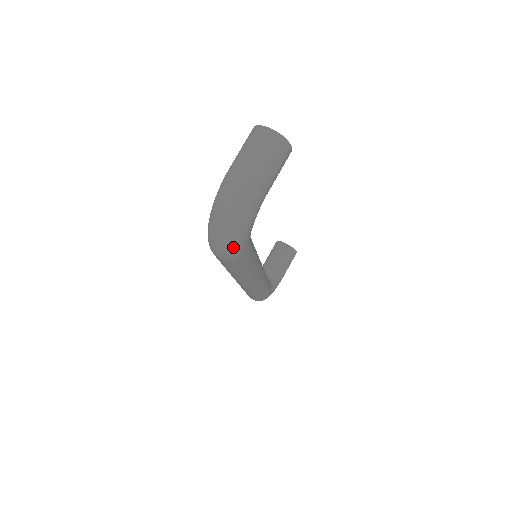
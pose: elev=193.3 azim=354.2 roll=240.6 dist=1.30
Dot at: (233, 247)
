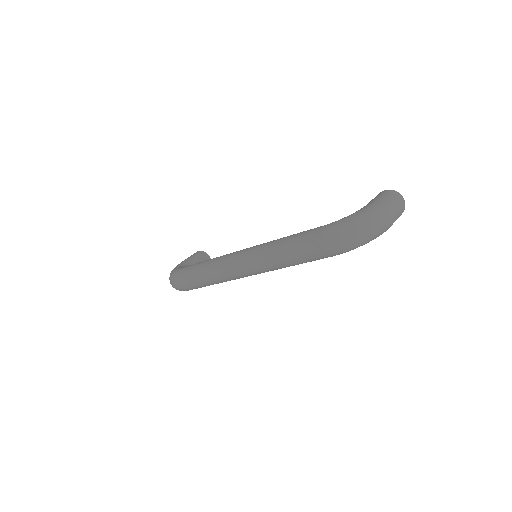
Dot at: (350, 247)
